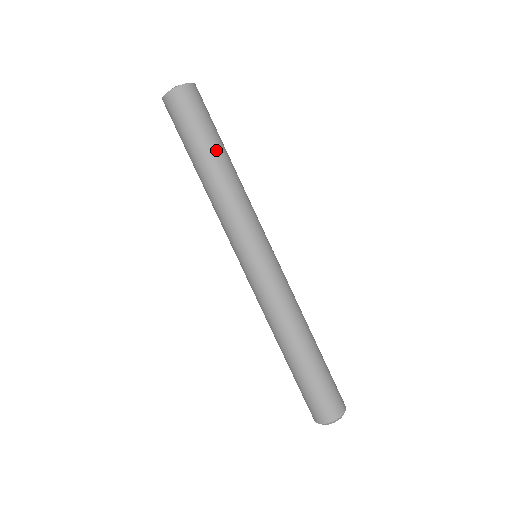
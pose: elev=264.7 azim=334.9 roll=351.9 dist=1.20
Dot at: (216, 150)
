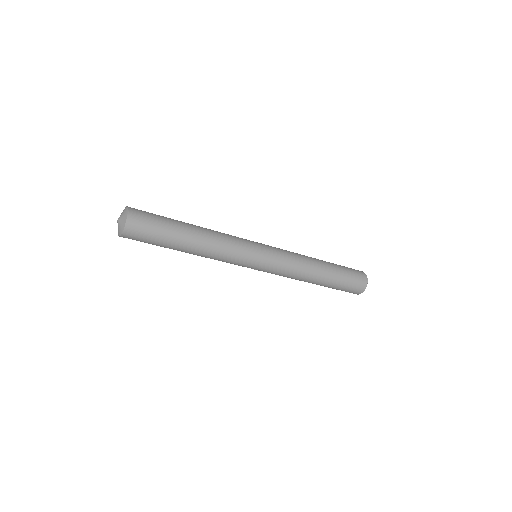
Dot at: occluded
